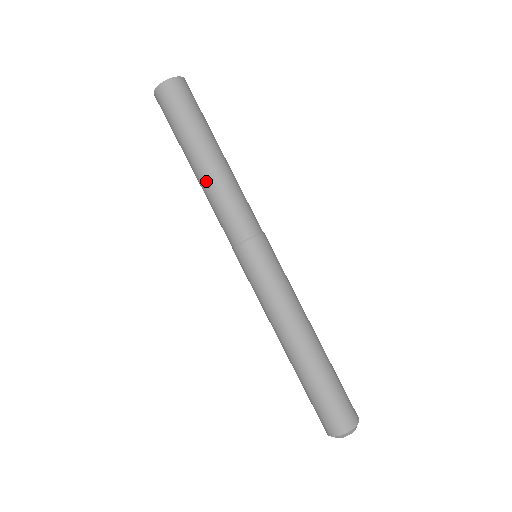
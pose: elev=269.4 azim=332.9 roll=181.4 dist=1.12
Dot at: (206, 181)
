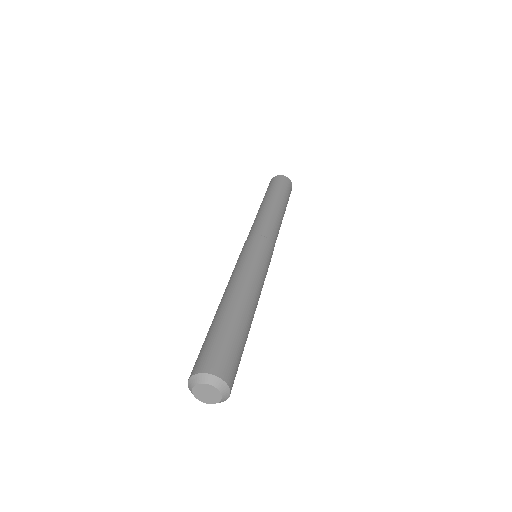
Dot at: (267, 208)
